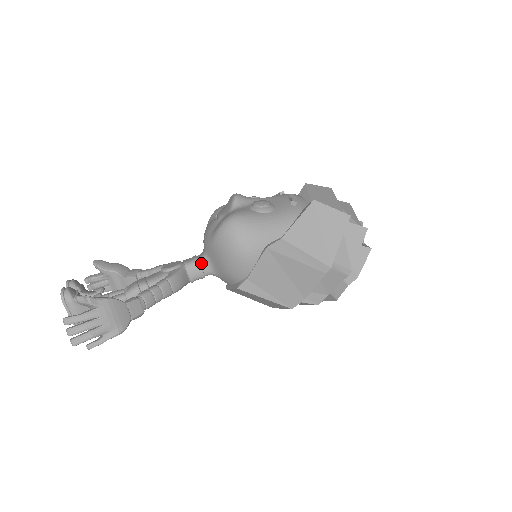
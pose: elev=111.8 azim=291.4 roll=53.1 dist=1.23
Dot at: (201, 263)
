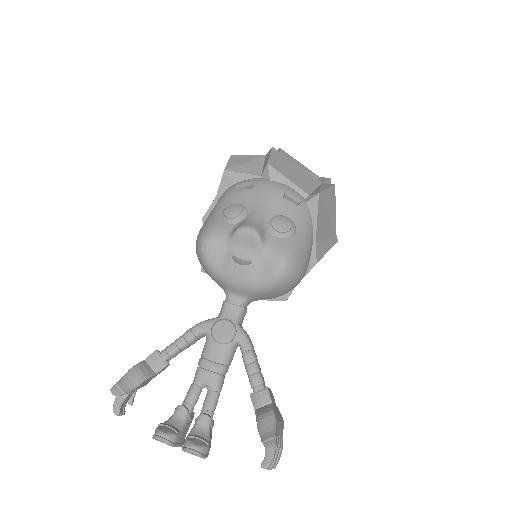
Dot at: (245, 307)
